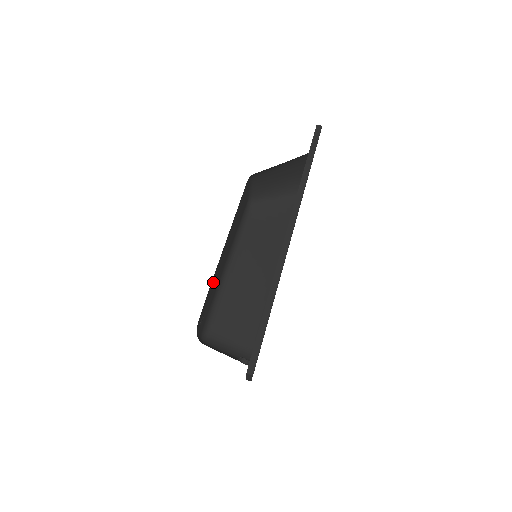
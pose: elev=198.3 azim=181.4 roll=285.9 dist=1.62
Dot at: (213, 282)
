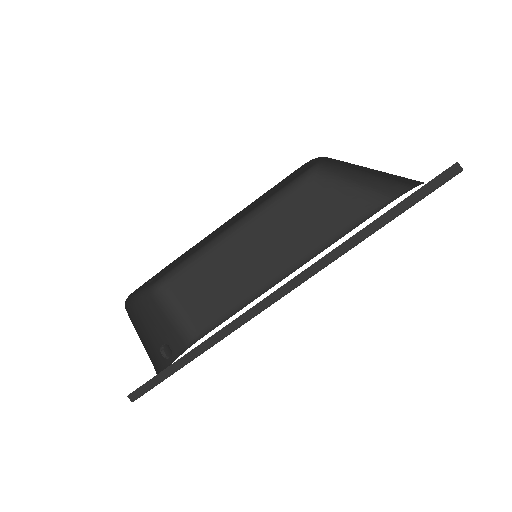
Dot at: (183, 255)
